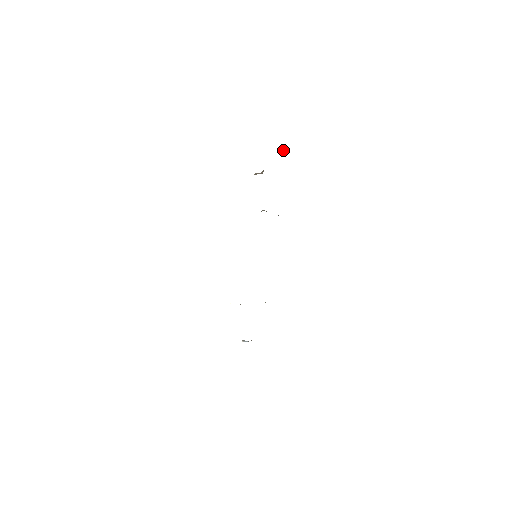
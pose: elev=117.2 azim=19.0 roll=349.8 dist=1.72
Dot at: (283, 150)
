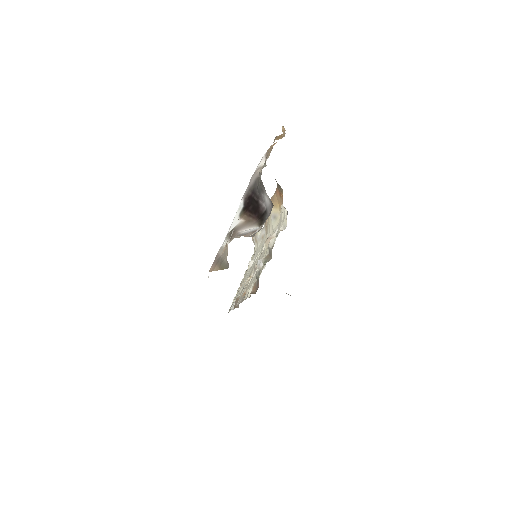
Dot at: occluded
